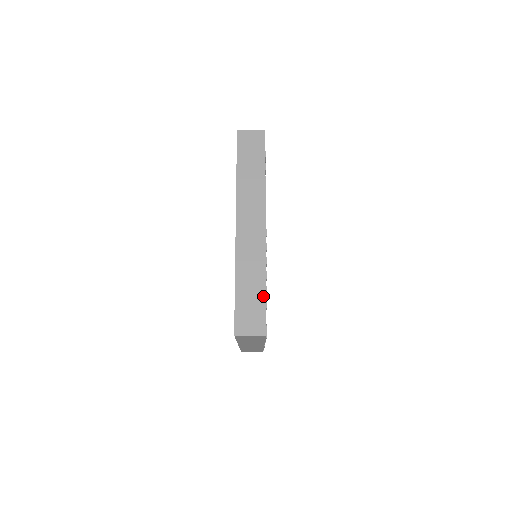
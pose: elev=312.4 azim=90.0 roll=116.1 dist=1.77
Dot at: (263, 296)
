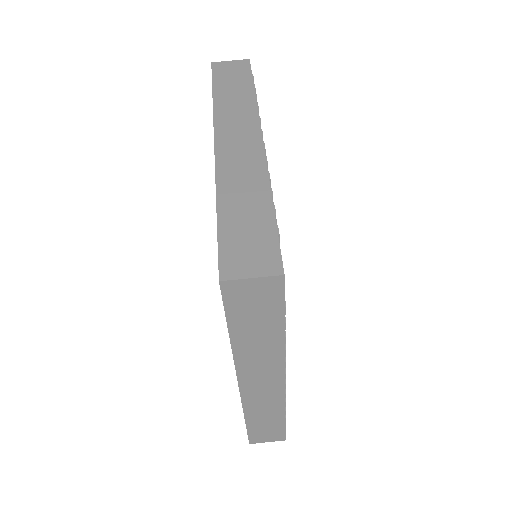
Dot at: (269, 219)
